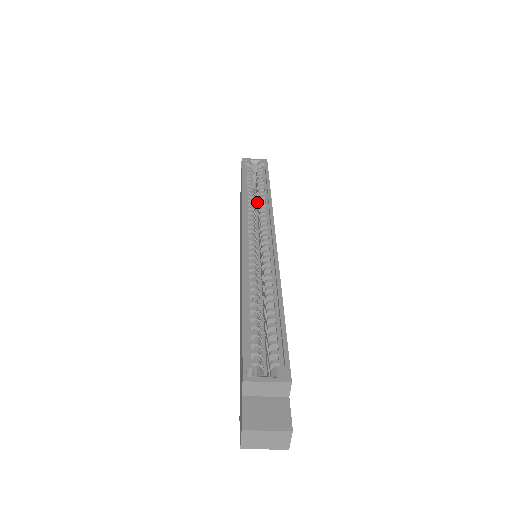
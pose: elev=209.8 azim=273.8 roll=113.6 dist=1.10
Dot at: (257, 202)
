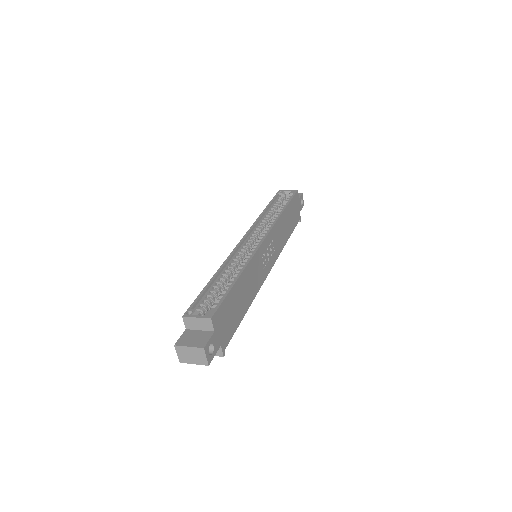
Dot at: occluded
